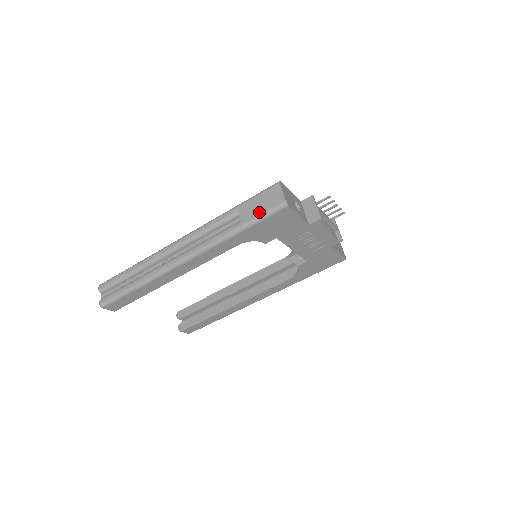
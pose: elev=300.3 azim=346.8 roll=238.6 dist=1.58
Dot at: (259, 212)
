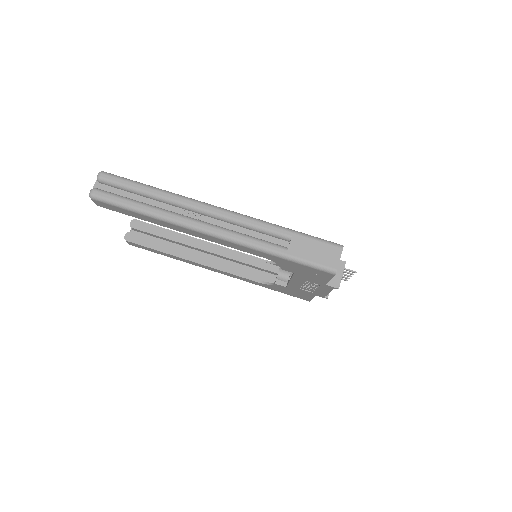
Dot at: (309, 257)
